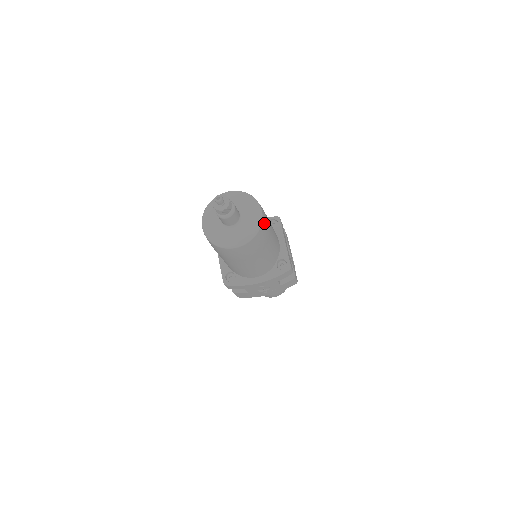
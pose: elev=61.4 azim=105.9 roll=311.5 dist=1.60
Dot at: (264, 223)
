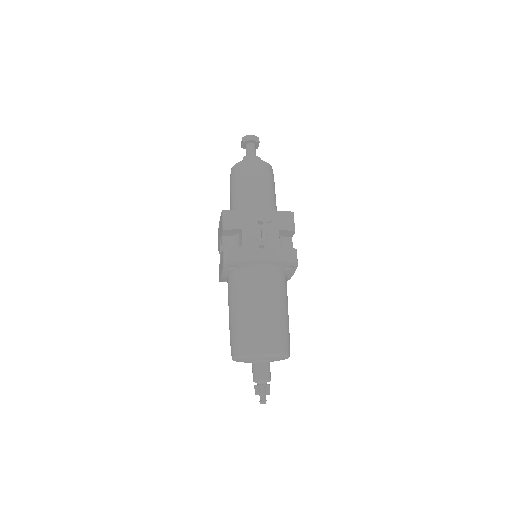
Dot at: occluded
